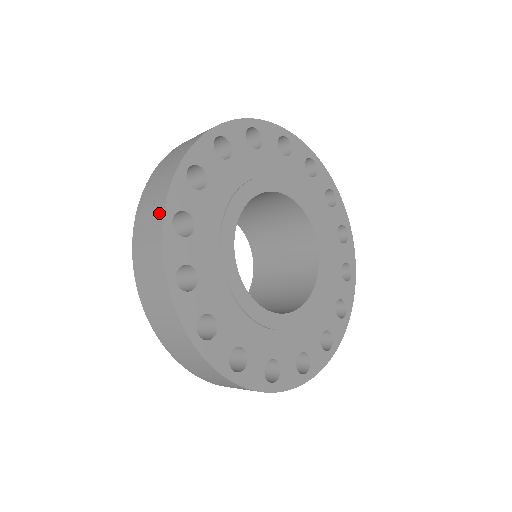
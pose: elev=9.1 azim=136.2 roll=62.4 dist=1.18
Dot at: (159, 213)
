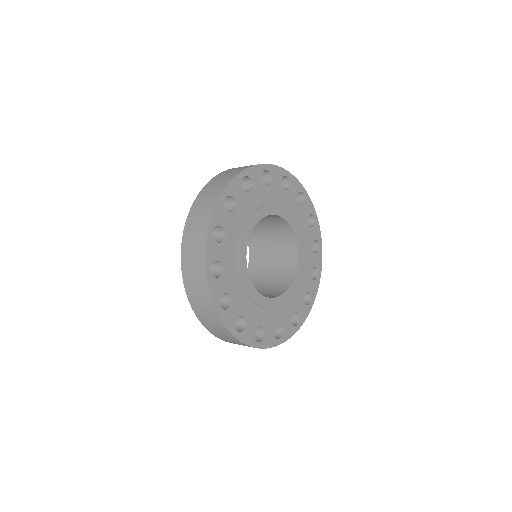
Dot at: (205, 226)
